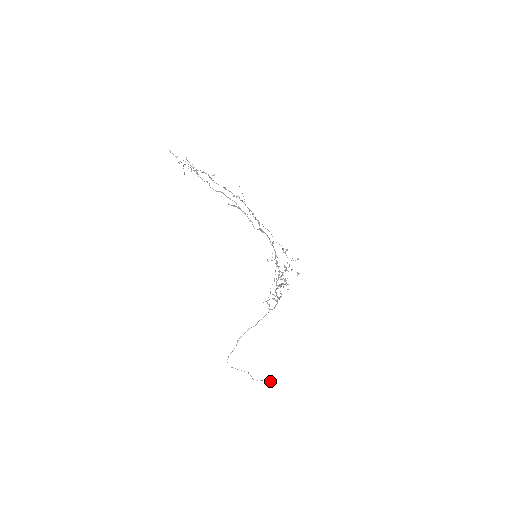
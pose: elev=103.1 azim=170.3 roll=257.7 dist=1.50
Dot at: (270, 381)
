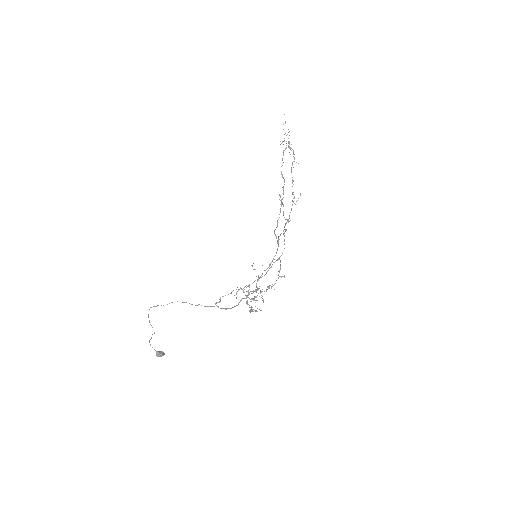
Dot at: (159, 356)
